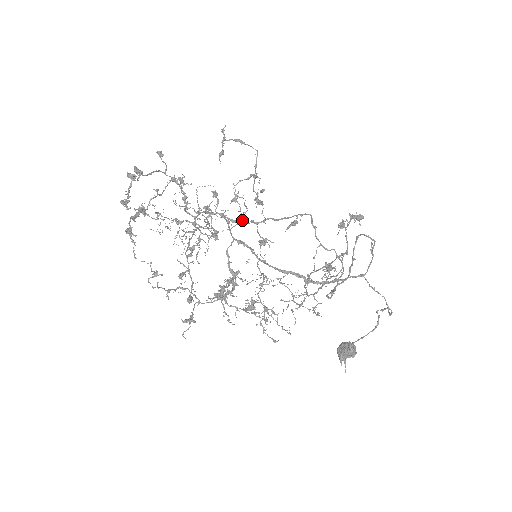
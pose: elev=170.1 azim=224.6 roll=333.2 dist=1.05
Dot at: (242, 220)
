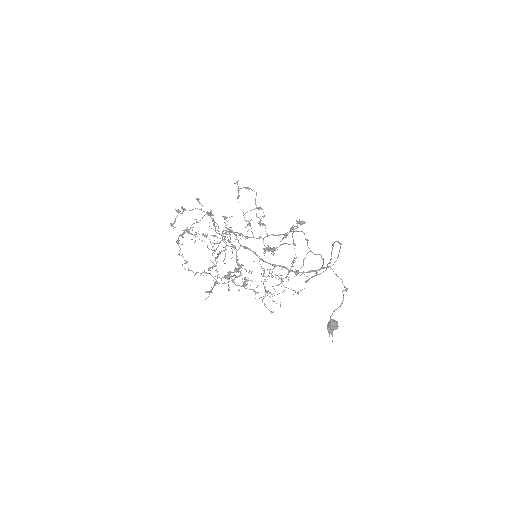
Dot at: (254, 237)
